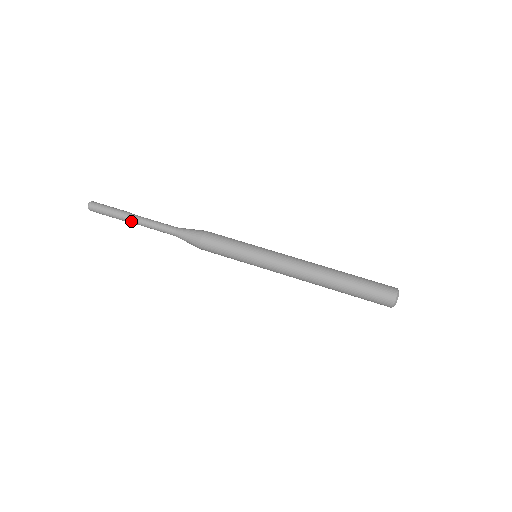
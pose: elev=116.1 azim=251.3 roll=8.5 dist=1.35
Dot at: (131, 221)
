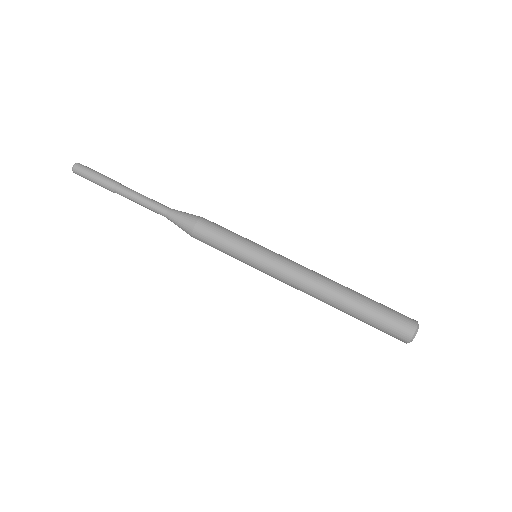
Dot at: (119, 194)
